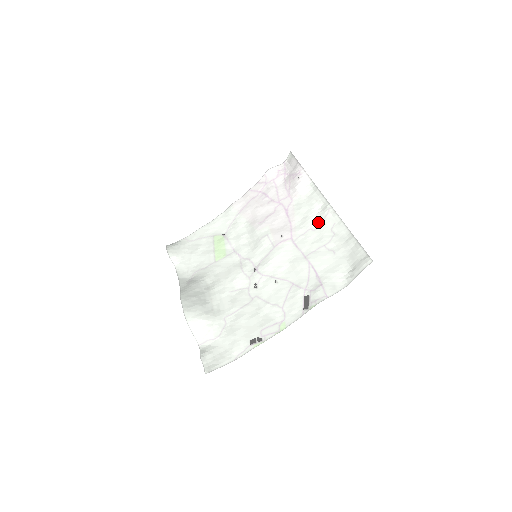
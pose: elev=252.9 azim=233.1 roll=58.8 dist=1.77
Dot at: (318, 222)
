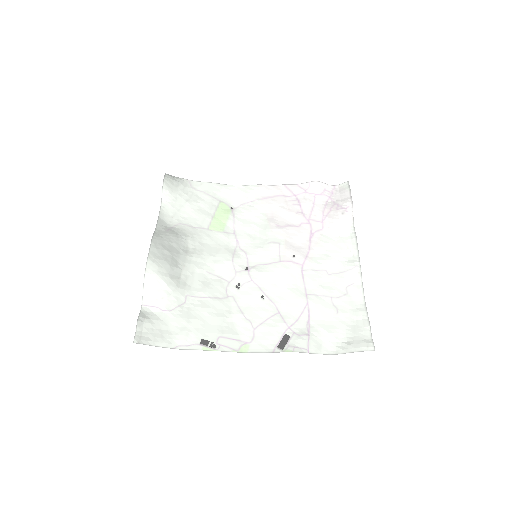
Dot at: (337, 270)
